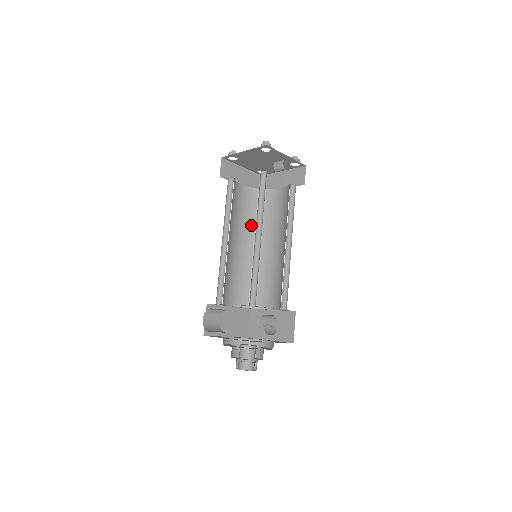
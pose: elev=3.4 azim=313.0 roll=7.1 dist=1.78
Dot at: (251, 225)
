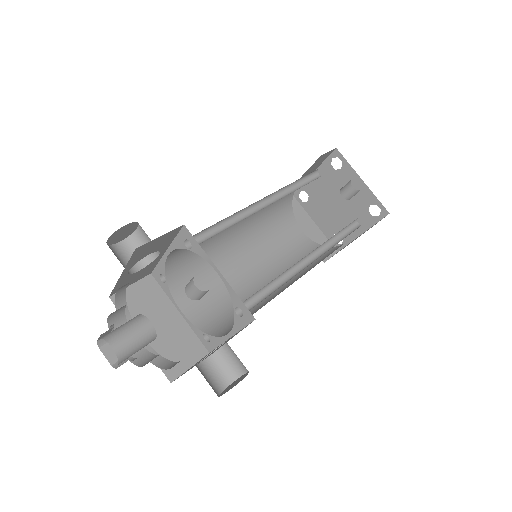
Dot at: (285, 265)
